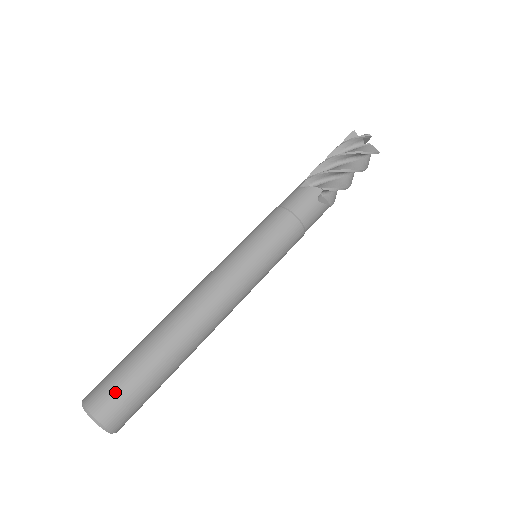
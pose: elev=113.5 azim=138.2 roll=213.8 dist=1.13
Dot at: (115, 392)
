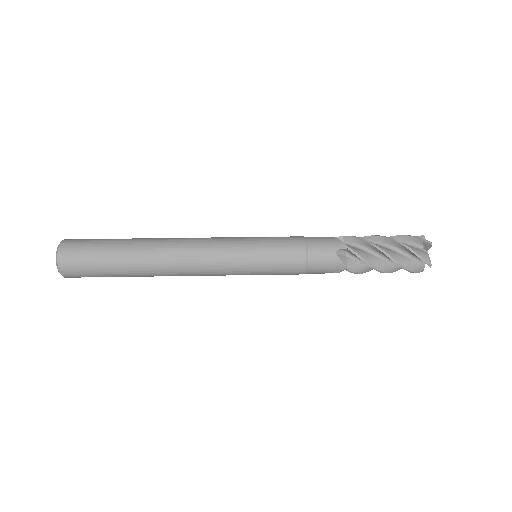
Dot at: (83, 246)
